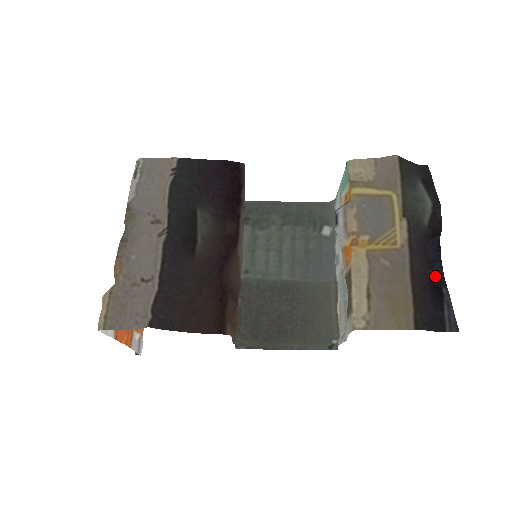
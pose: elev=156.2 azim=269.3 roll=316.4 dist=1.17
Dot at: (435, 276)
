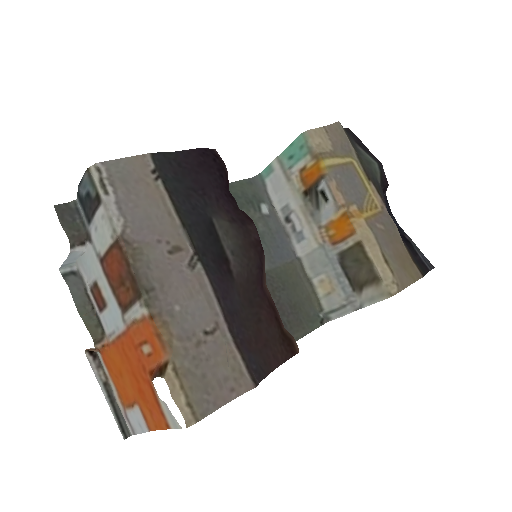
Dot at: occluded
